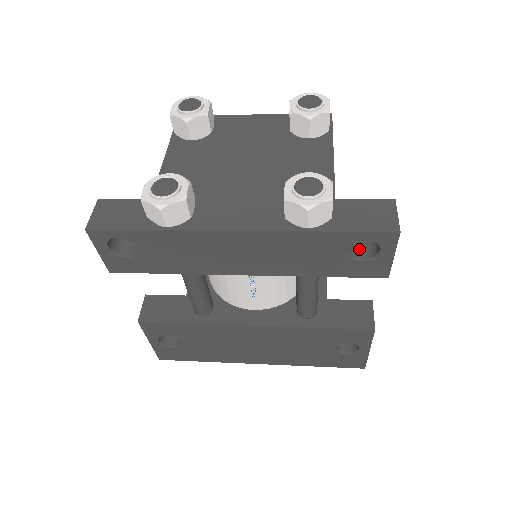
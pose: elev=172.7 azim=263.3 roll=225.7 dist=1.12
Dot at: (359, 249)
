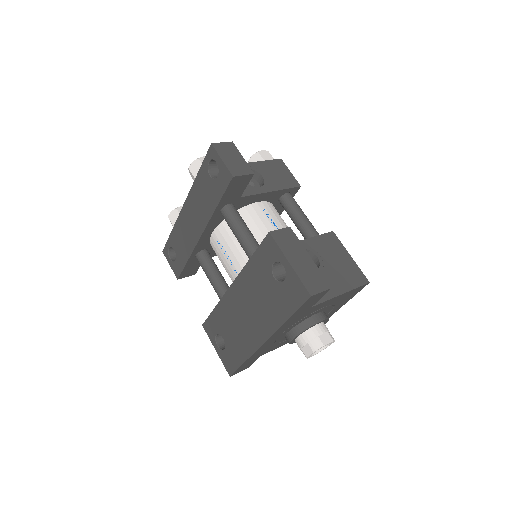
Dot at: occluded
